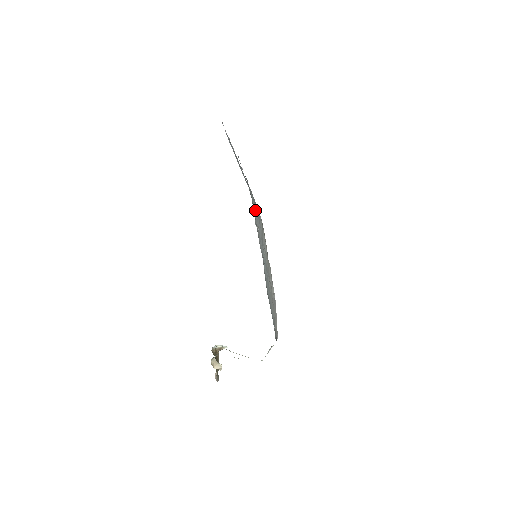
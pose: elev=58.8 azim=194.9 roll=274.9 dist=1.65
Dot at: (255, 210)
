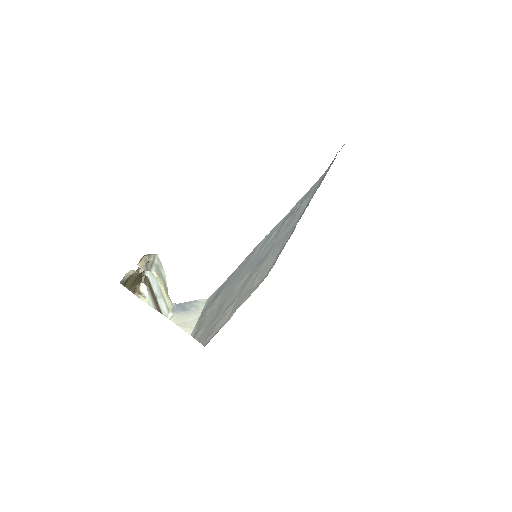
Dot at: (303, 208)
